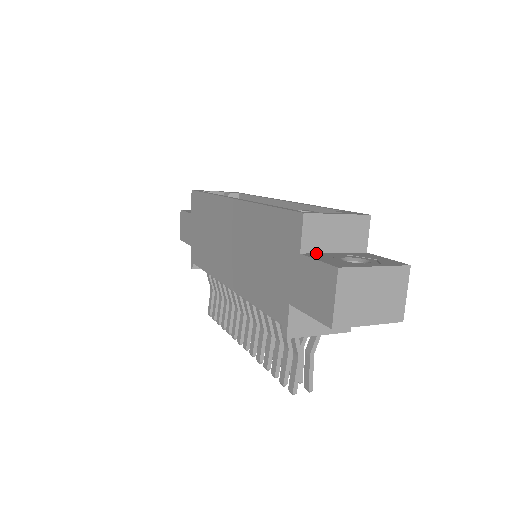
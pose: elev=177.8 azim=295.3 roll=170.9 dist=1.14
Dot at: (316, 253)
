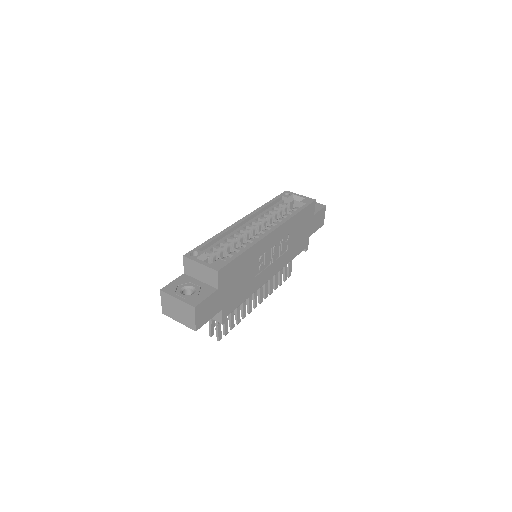
Dot at: (191, 277)
